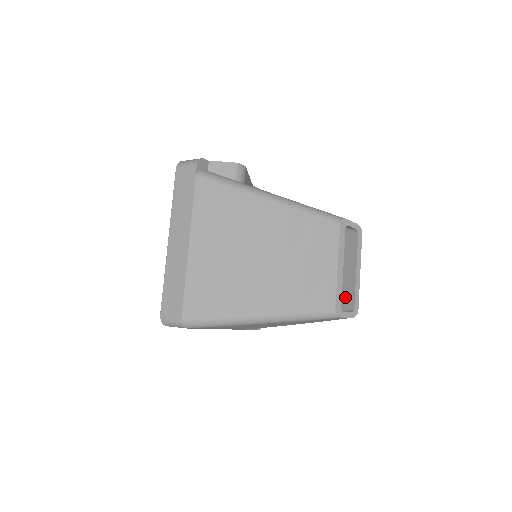
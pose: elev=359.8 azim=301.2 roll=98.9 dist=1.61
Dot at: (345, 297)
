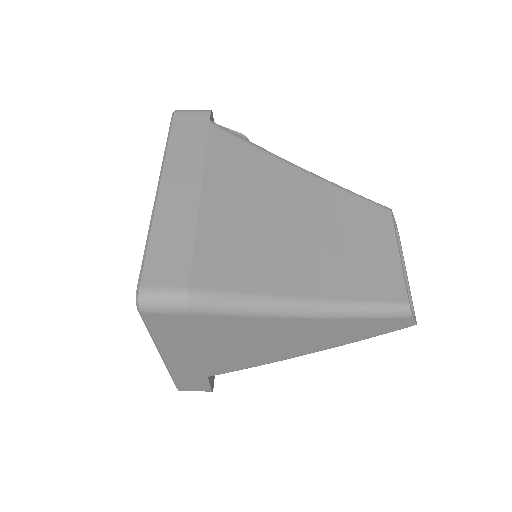
Dot at: occluded
